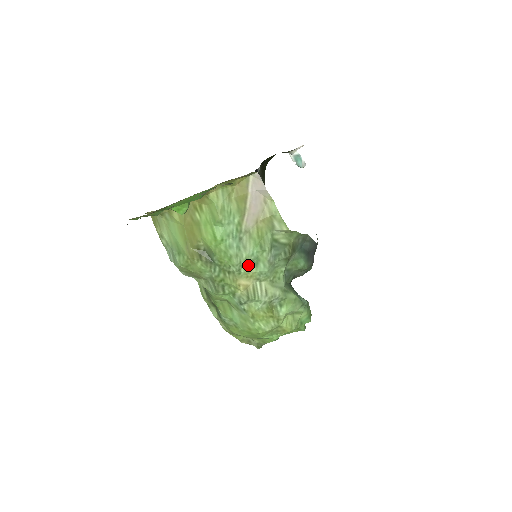
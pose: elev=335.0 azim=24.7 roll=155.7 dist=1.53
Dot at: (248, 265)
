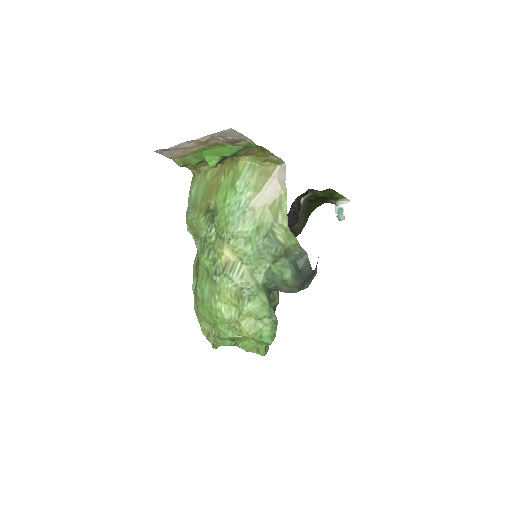
Dot at: (239, 240)
